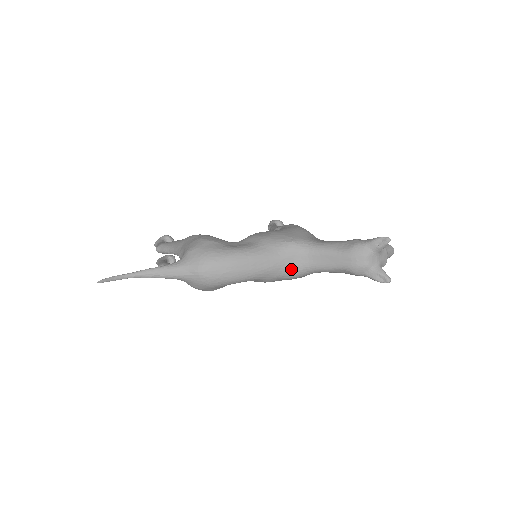
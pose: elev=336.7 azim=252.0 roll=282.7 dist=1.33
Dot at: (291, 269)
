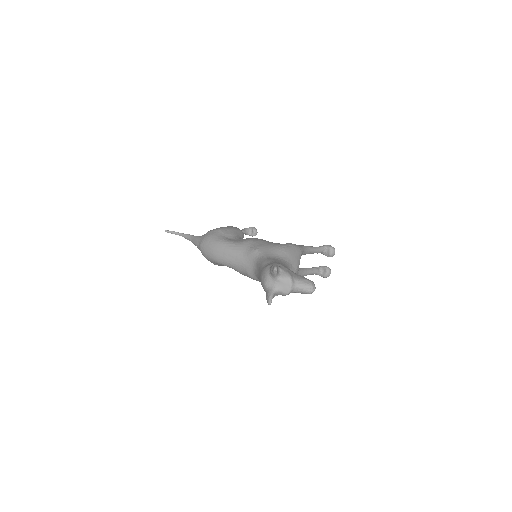
Dot at: (248, 269)
